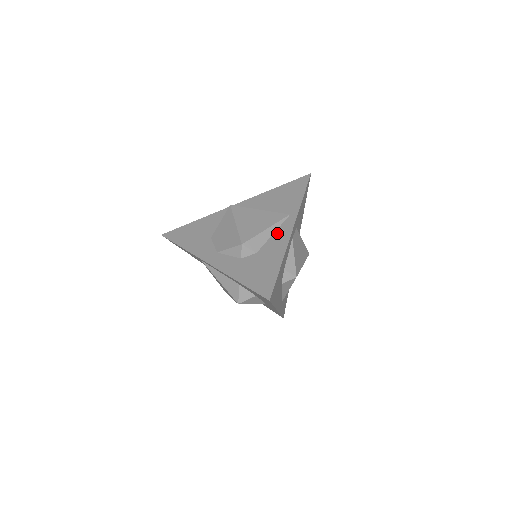
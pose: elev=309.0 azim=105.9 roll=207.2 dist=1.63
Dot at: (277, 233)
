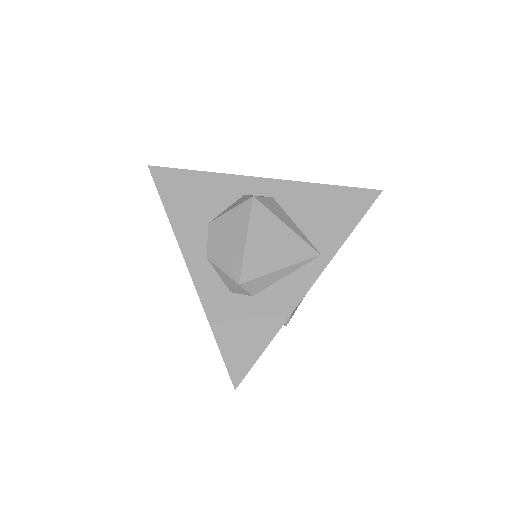
Dot at: (291, 279)
